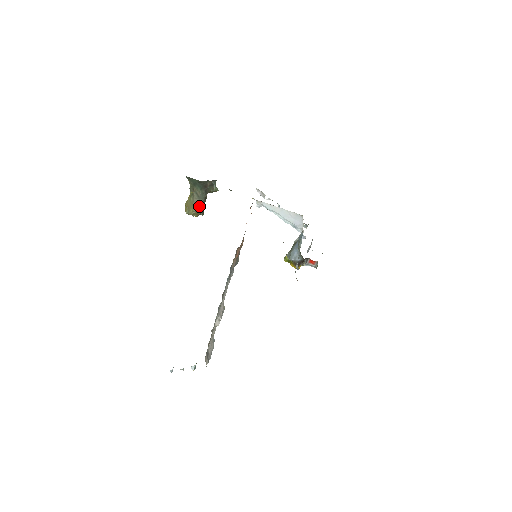
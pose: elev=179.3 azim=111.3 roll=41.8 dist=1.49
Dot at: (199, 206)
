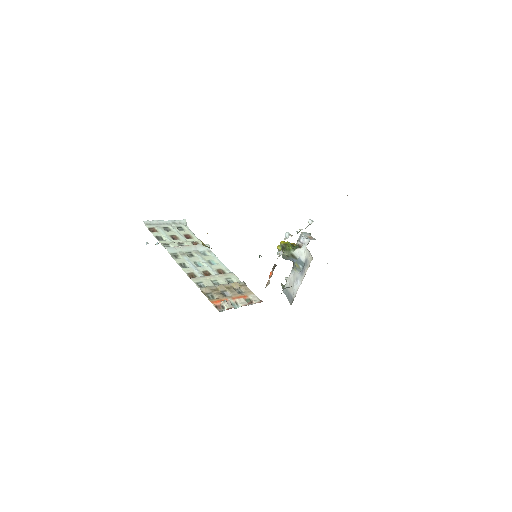
Dot at: occluded
